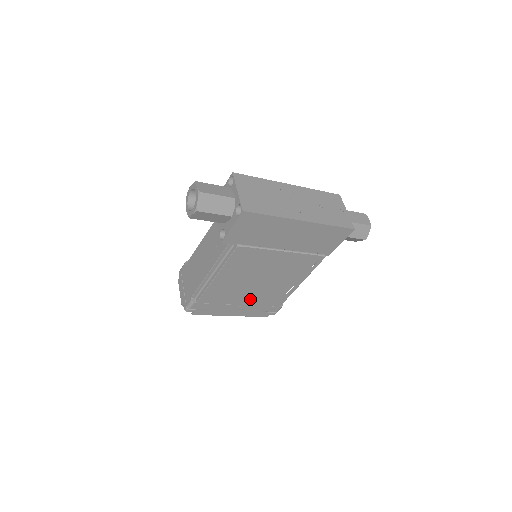
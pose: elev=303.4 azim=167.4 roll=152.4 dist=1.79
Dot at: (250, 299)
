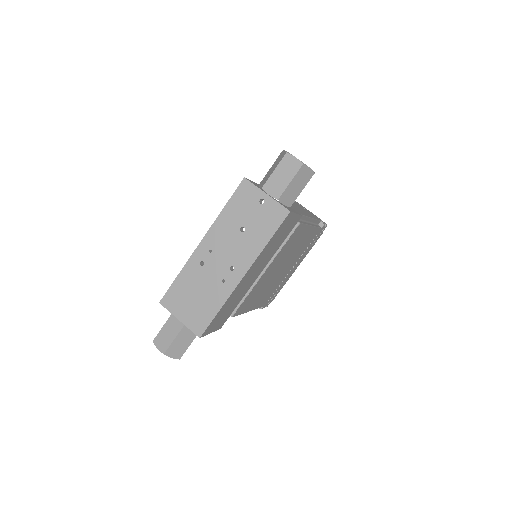
Dot at: (293, 263)
